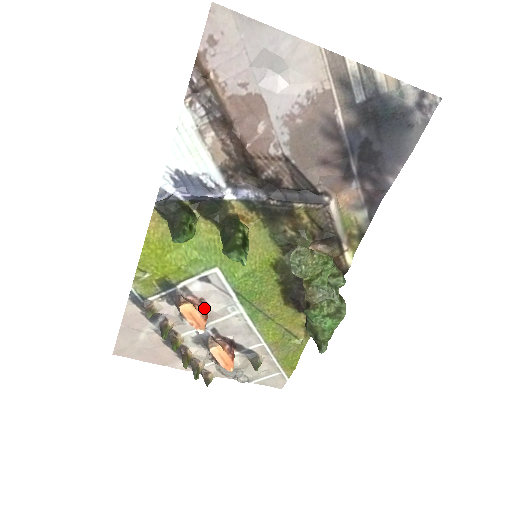
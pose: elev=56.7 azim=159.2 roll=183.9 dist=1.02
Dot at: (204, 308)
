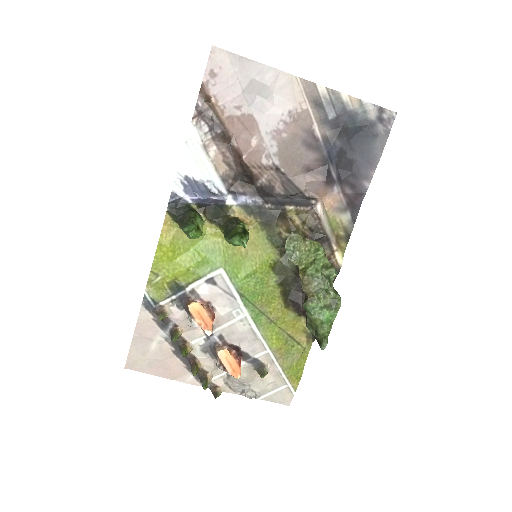
Dot at: (211, 310)
